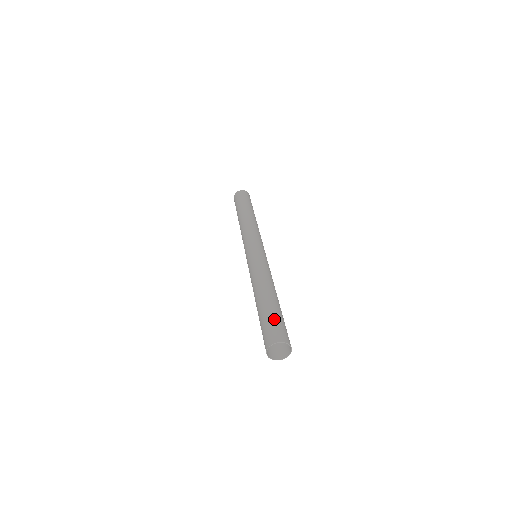
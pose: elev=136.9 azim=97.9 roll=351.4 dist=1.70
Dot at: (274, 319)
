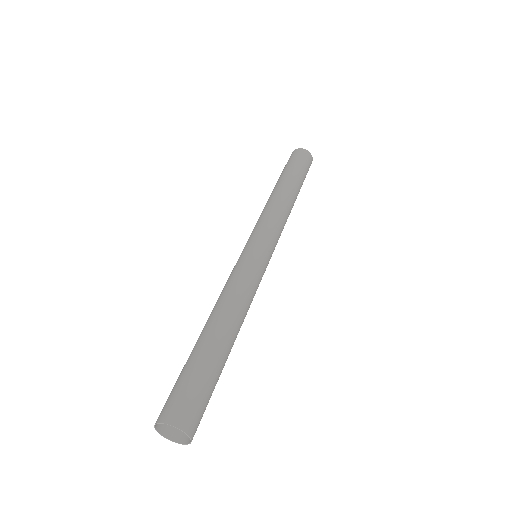
Dot at: (196, 380)
